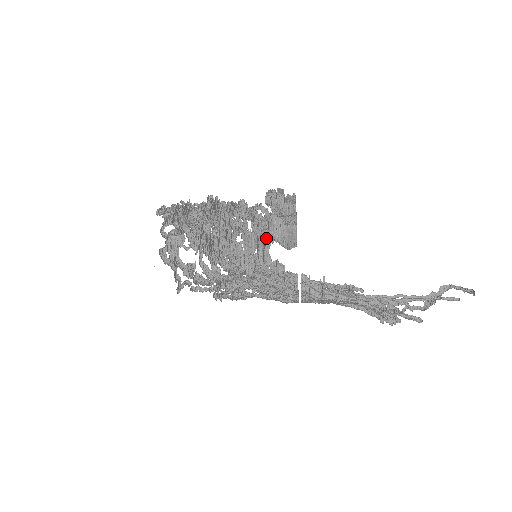
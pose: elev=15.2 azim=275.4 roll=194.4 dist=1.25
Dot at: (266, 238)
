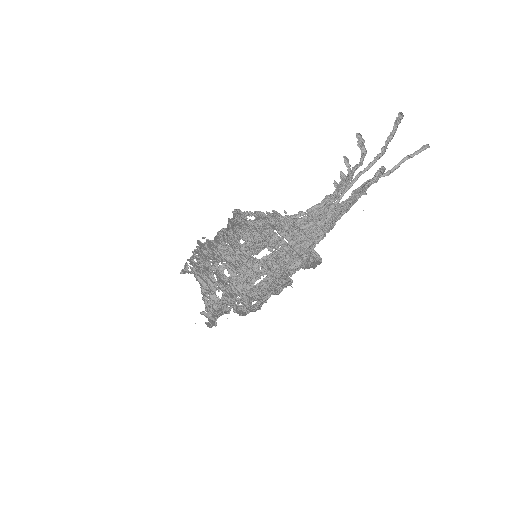
Dot at: occluded
